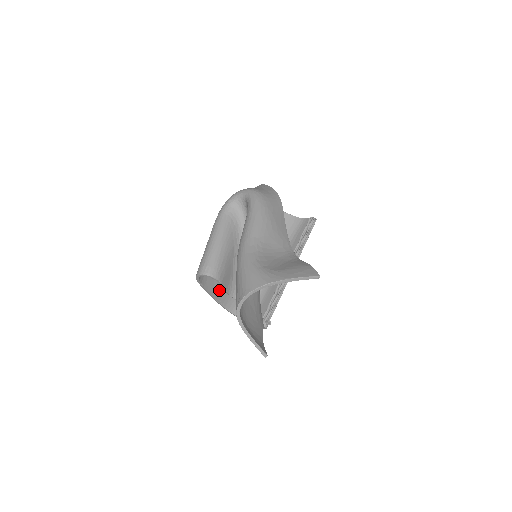
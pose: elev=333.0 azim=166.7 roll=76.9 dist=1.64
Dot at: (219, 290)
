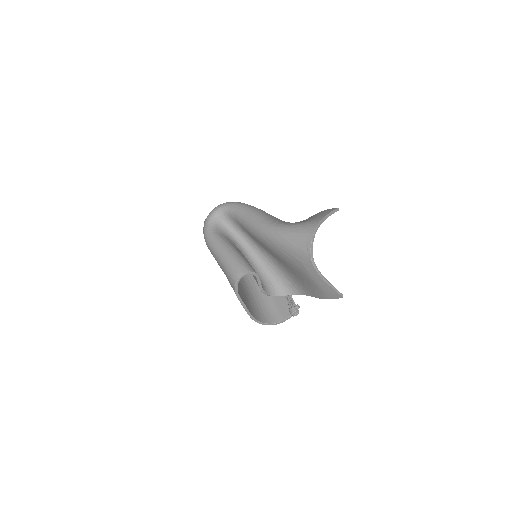
Dot at: (245, 302)
